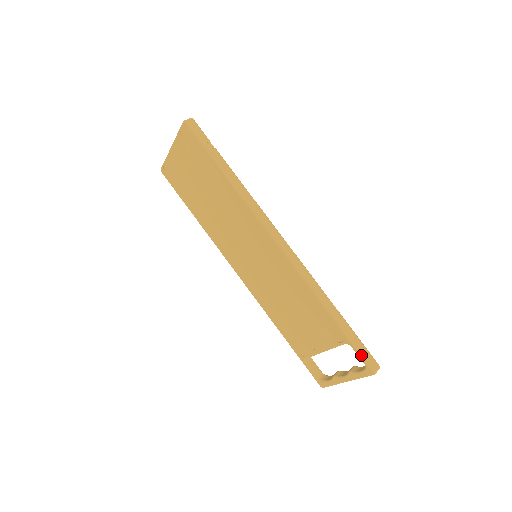
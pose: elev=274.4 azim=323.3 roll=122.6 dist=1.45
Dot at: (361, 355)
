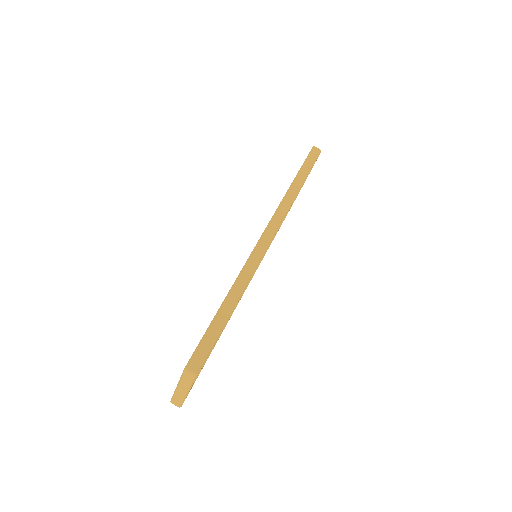
Dot at: (199, 345)
